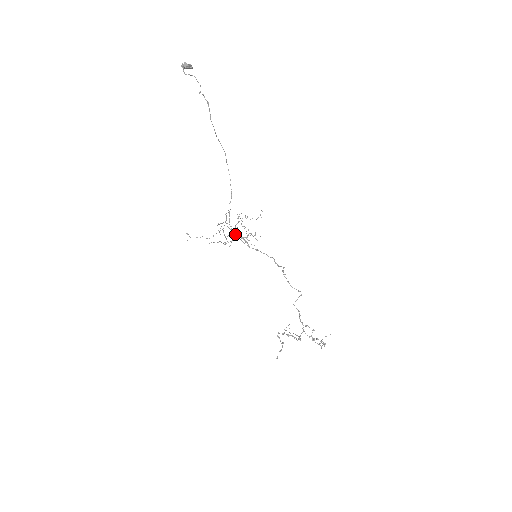
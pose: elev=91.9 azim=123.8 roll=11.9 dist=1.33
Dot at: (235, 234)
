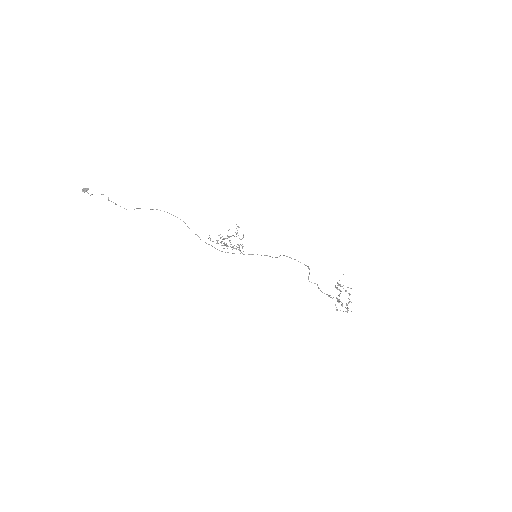
Dot at: (225, 252)
